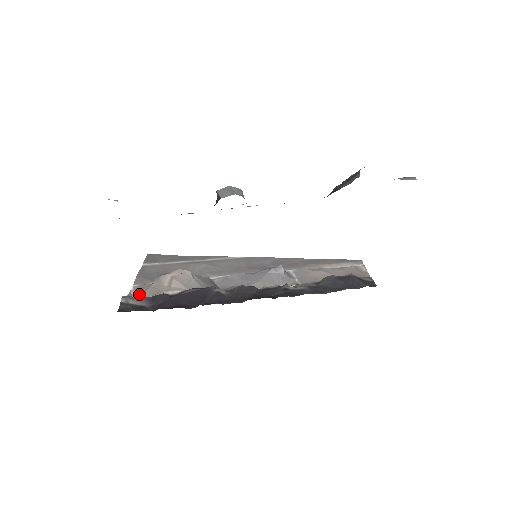
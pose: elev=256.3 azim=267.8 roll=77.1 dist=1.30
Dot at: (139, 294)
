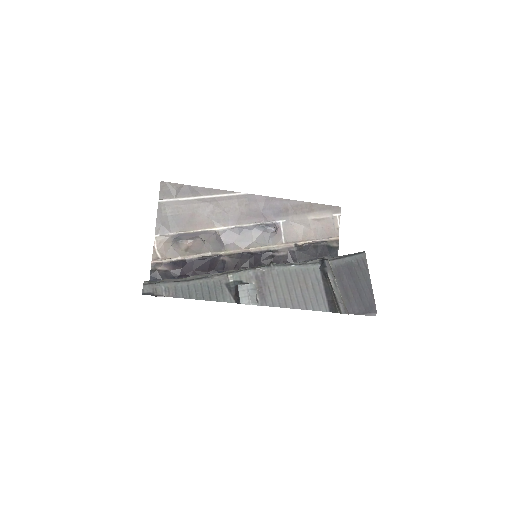
Dot at: (162, 251)
